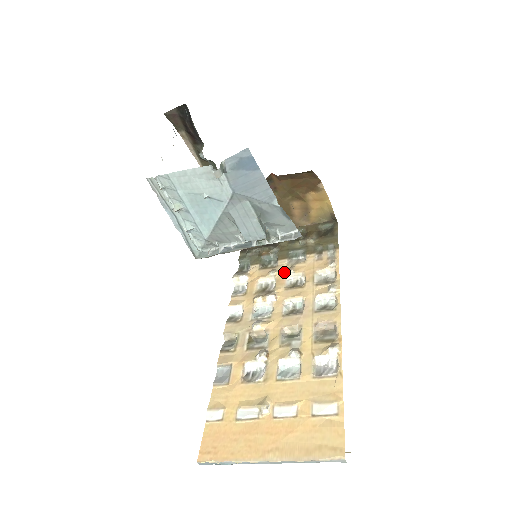
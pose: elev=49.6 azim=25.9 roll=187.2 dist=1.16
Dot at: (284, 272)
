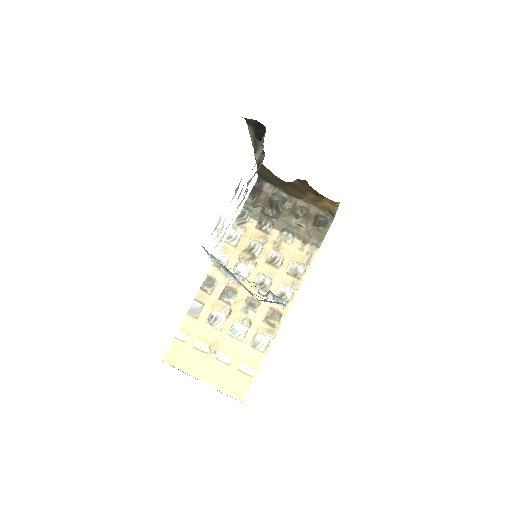
Dot at: (272, 244)
